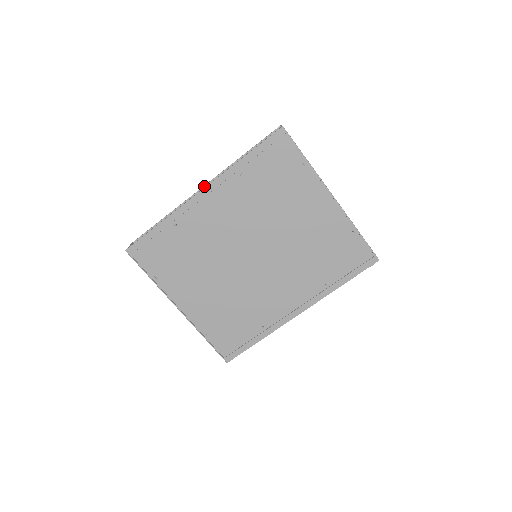
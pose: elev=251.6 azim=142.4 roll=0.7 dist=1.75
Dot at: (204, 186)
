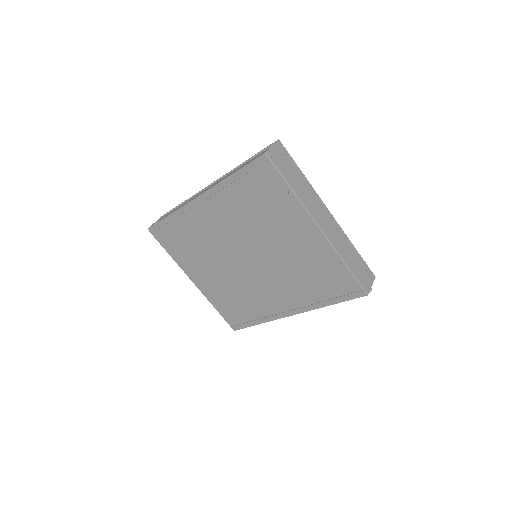
Dot at: (211, 184)
